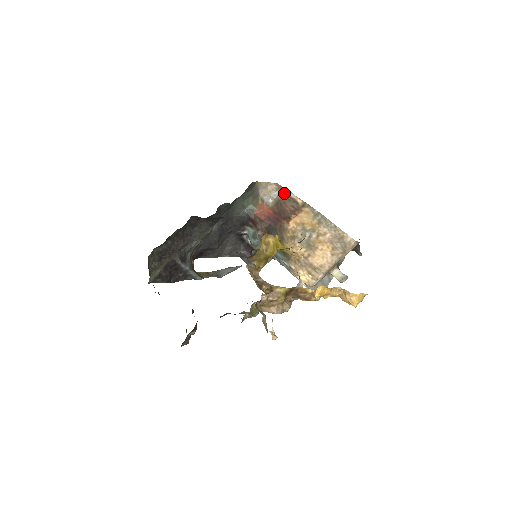
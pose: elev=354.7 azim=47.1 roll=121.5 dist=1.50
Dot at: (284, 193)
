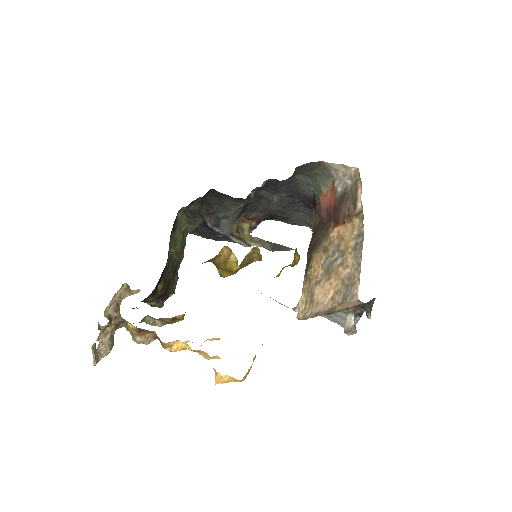
Dot at: (355, 185)
